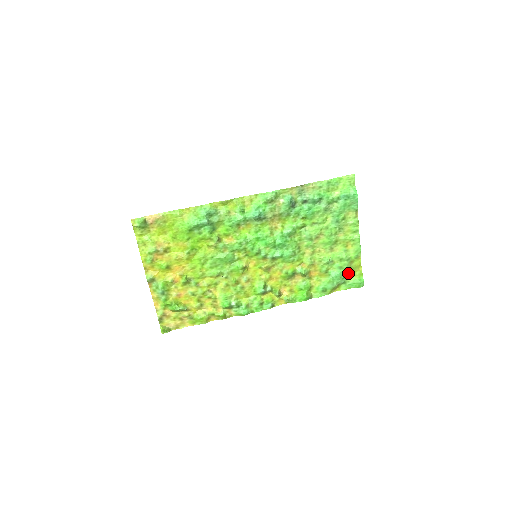
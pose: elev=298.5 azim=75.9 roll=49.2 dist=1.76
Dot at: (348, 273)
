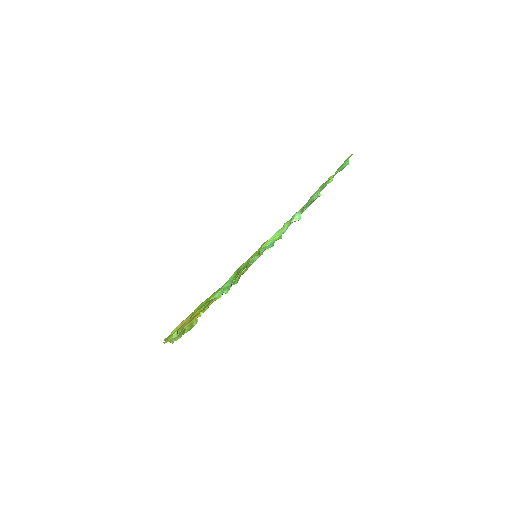
Dot at: occluded
